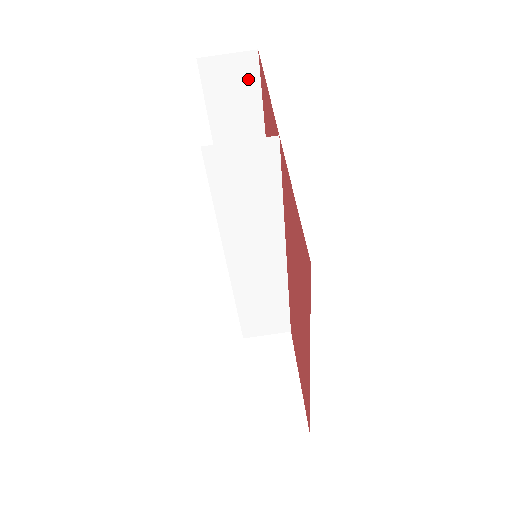
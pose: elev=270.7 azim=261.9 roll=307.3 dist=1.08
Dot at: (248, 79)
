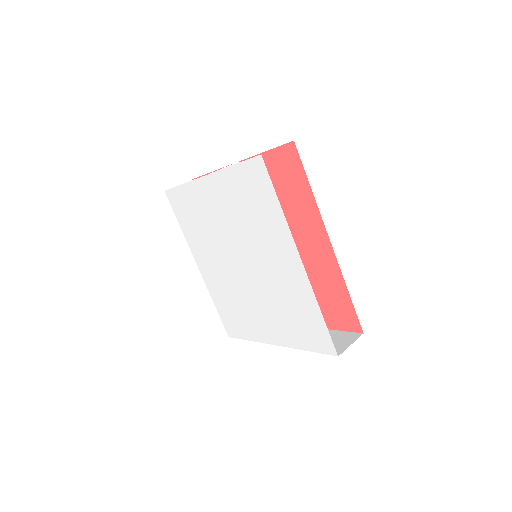
Dot at: occluded
